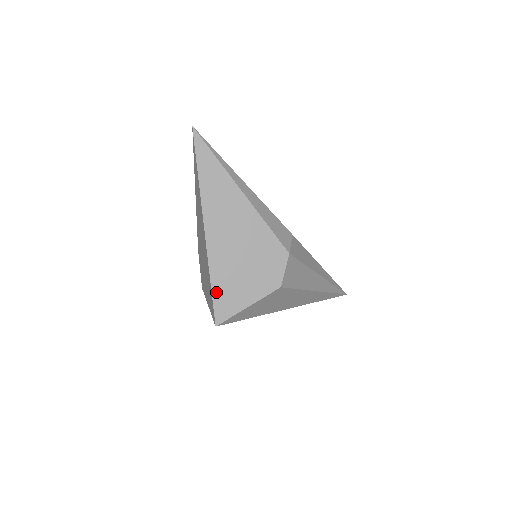
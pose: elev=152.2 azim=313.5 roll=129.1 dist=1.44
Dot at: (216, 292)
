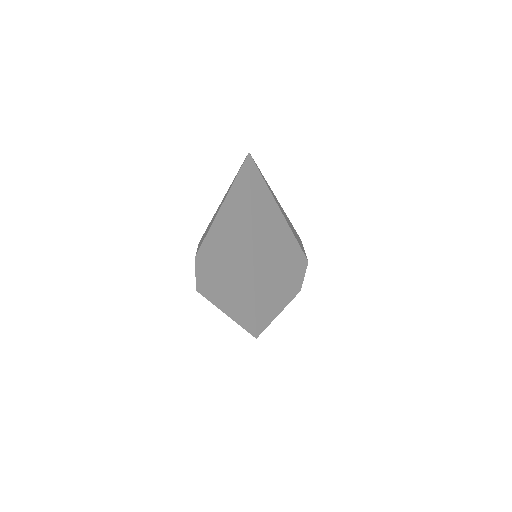
Dot at: (258, 310)
